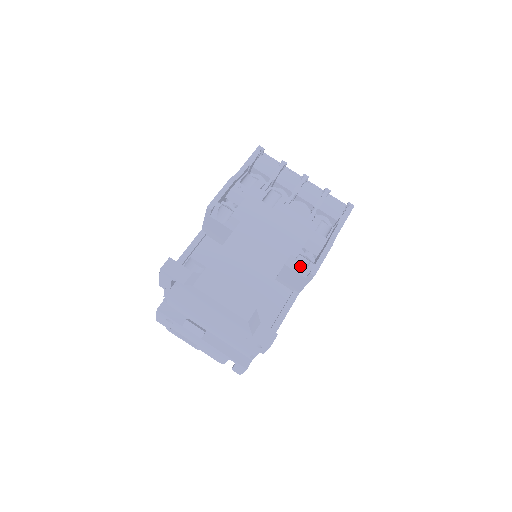
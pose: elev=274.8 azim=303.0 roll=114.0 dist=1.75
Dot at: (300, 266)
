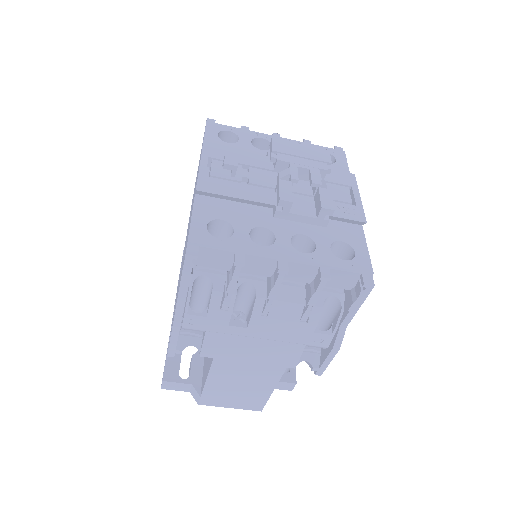
Dot at: occluded
